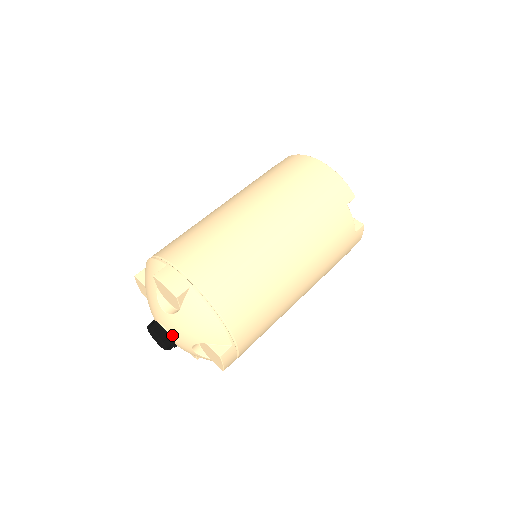
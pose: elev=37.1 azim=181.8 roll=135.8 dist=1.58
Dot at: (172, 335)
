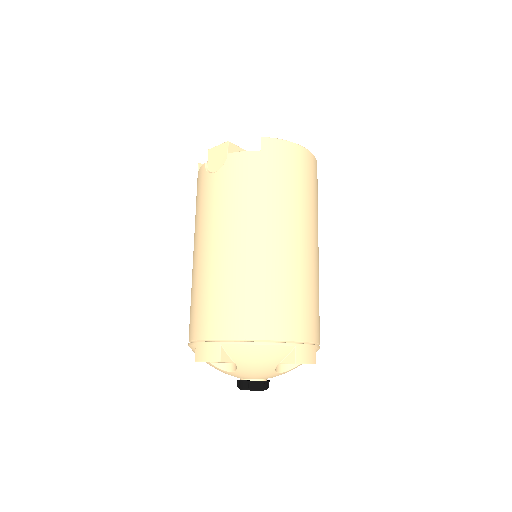
Dot at: occluded
